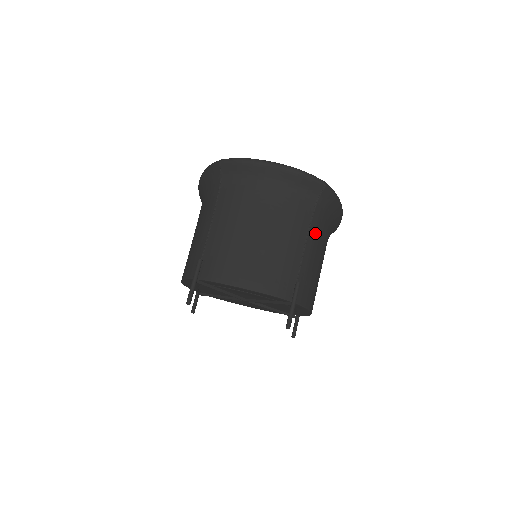
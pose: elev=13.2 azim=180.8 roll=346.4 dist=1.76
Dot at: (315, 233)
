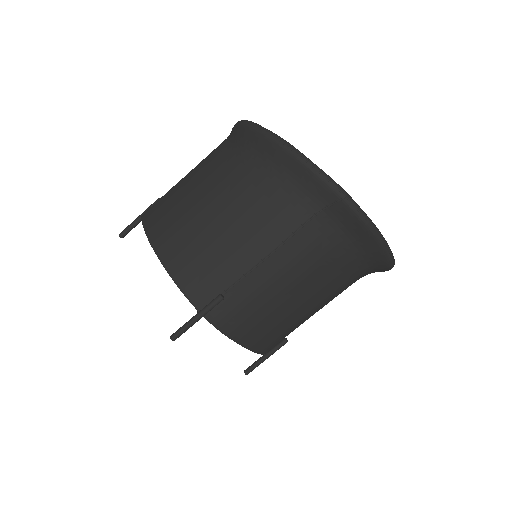
Dot at: occluded
